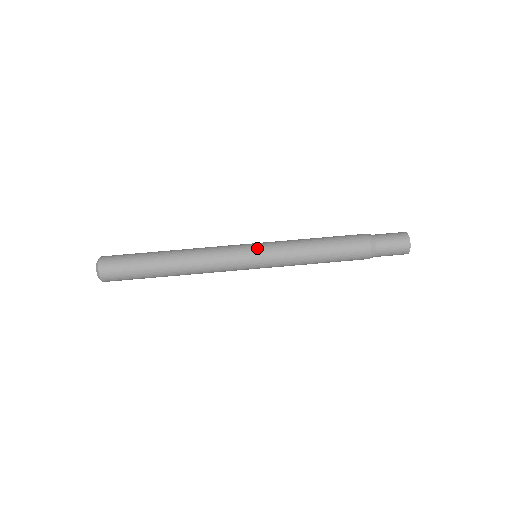
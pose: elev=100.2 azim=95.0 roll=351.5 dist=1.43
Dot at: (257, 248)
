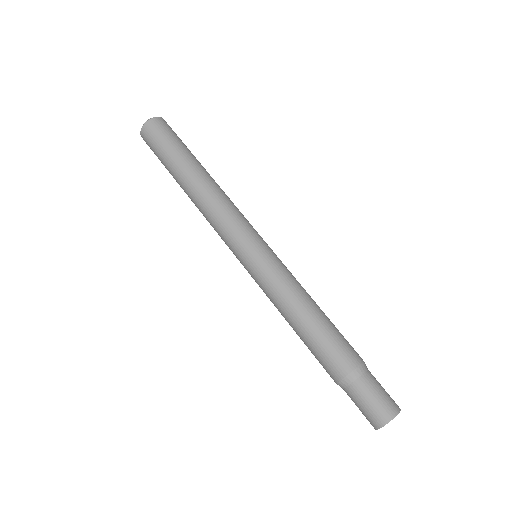
Dot at: (267, 246)
